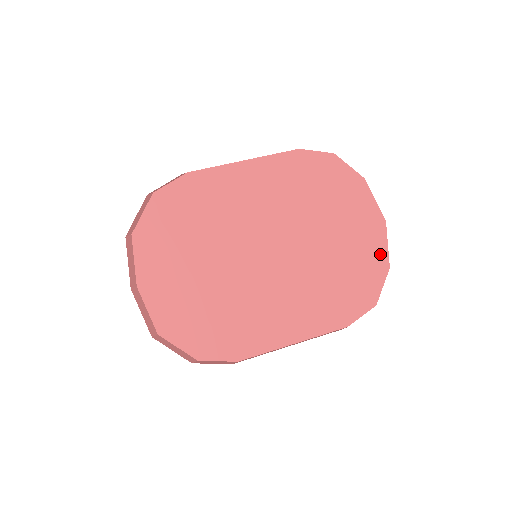
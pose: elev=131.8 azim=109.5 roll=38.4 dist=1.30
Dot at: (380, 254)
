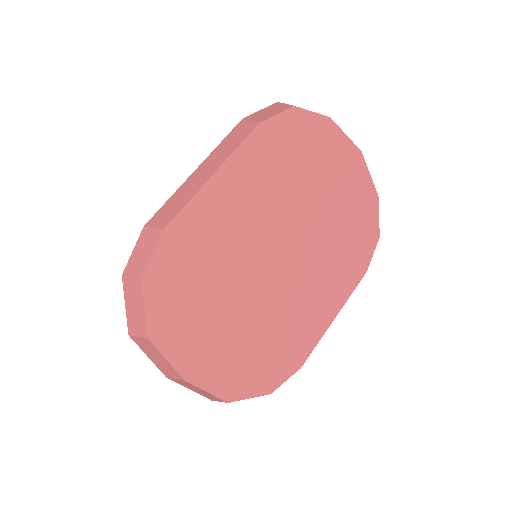
Dot at: (367, 188)
